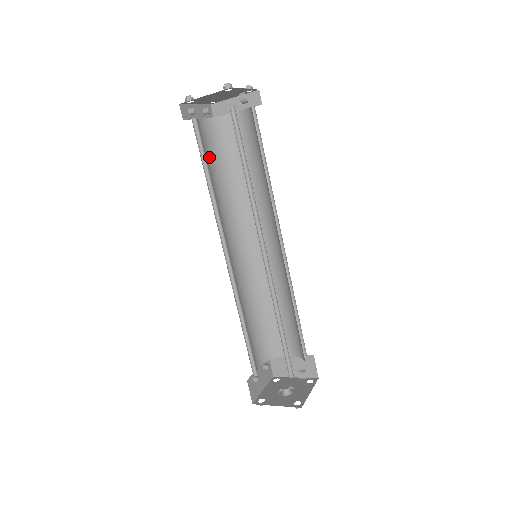
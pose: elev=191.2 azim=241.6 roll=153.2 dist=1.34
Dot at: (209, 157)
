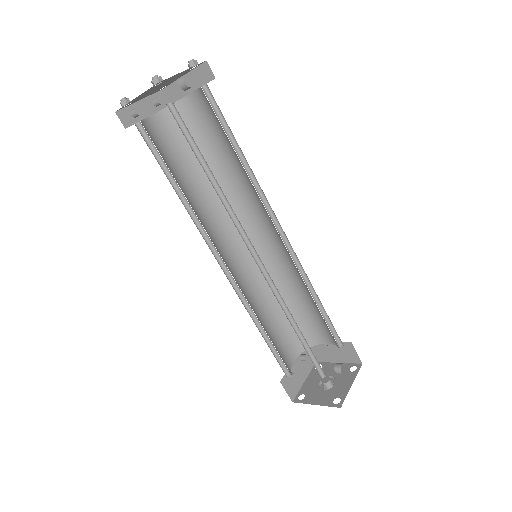
Dot at: (174, 157)
